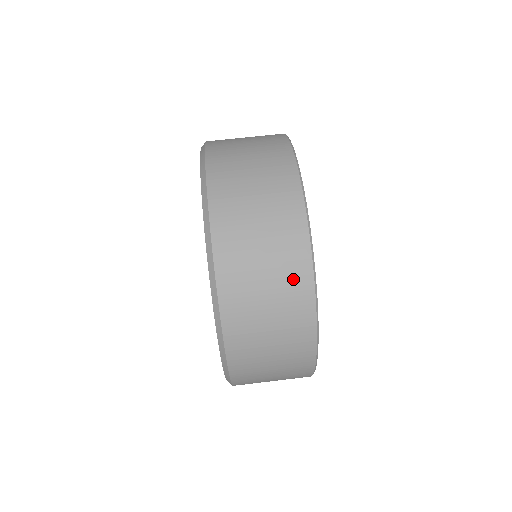
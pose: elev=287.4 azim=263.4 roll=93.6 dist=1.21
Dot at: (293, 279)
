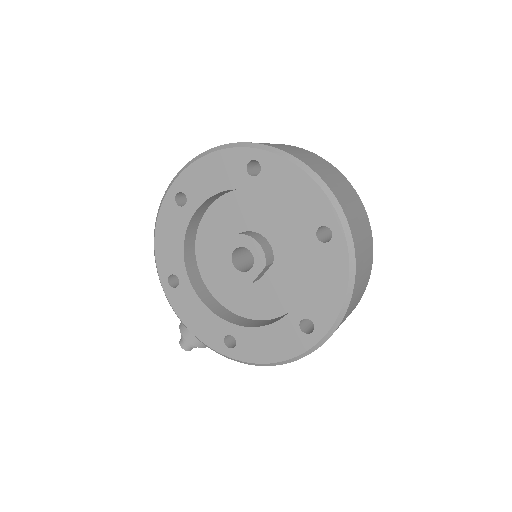
Dot at: (281, 144)
